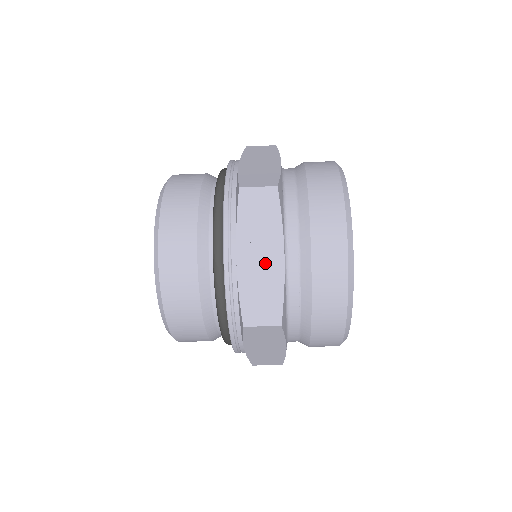
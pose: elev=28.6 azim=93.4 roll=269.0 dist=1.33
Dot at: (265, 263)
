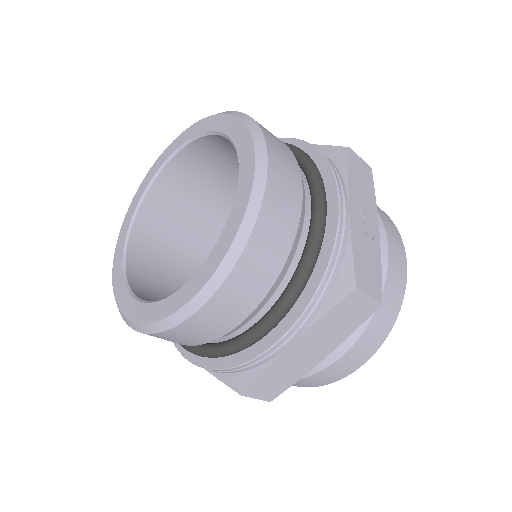
Dot at: (368, 230)
